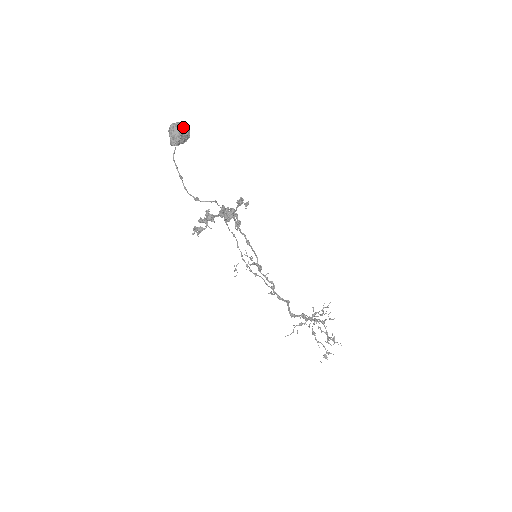
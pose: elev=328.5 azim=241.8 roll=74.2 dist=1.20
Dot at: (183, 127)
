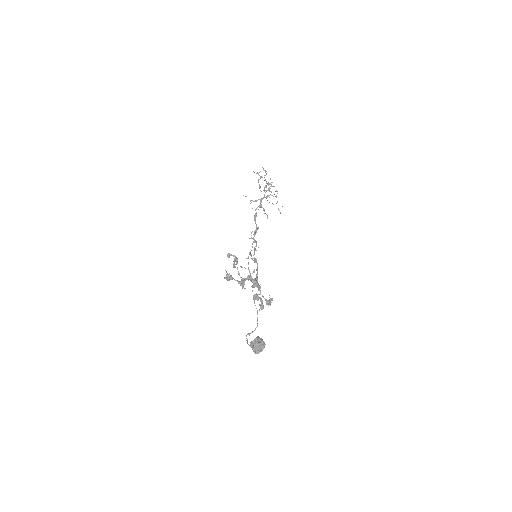
Dot at: occluded
